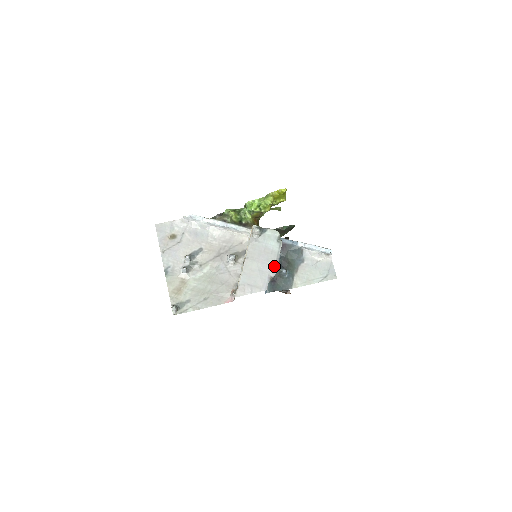
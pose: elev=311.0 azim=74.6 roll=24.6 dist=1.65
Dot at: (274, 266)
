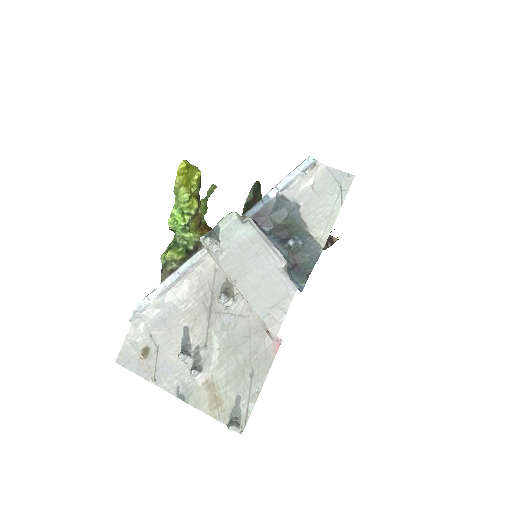
Dot at: (272, 253)
